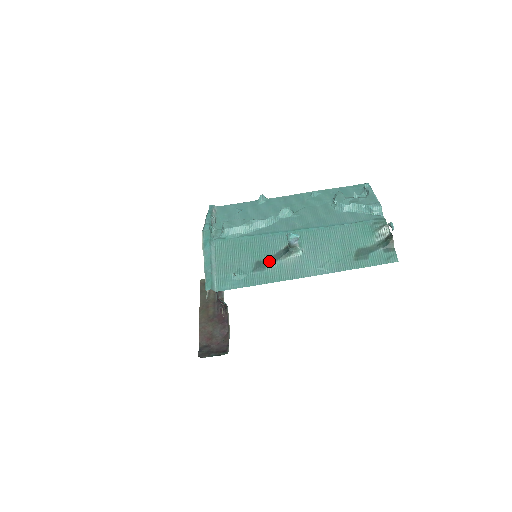
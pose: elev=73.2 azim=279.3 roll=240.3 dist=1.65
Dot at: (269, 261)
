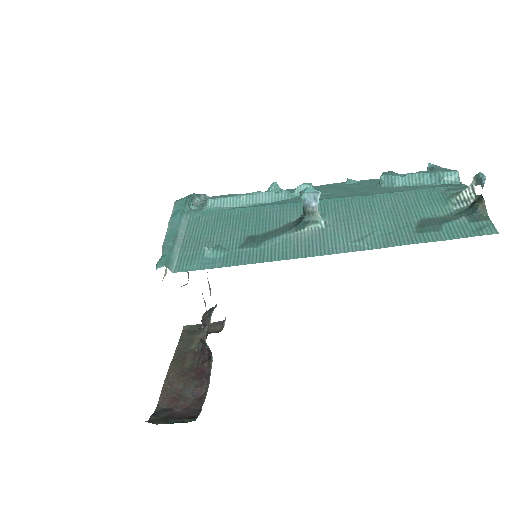
Dot at: (269, 235)
